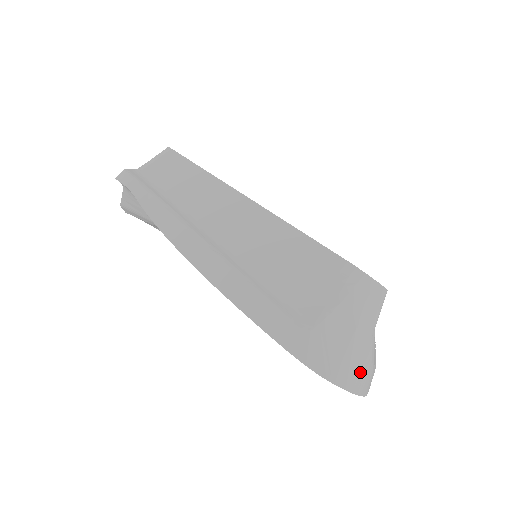
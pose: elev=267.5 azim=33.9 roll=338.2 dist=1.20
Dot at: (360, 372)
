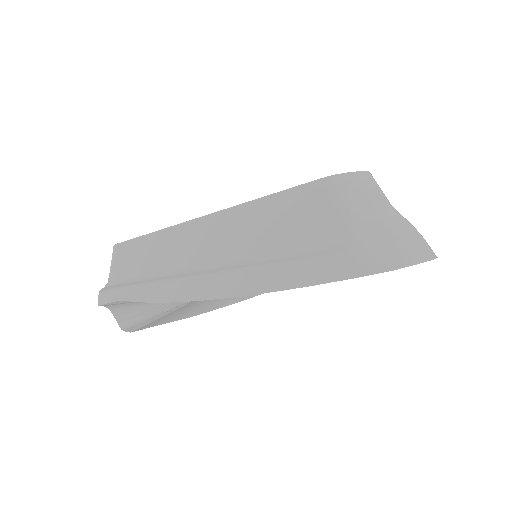
Dot at: (416, 242)
